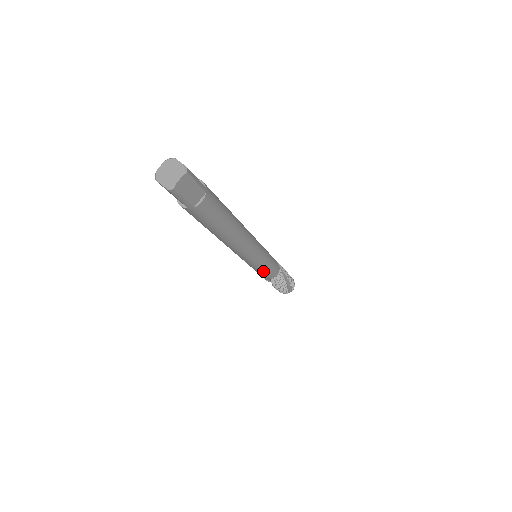
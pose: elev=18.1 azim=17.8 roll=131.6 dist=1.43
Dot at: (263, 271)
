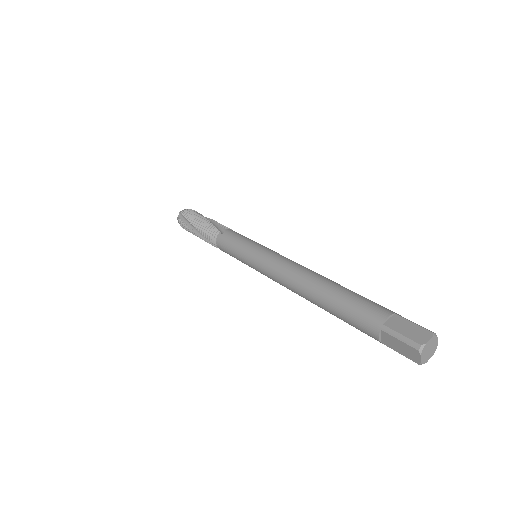
Dot at: occluded
